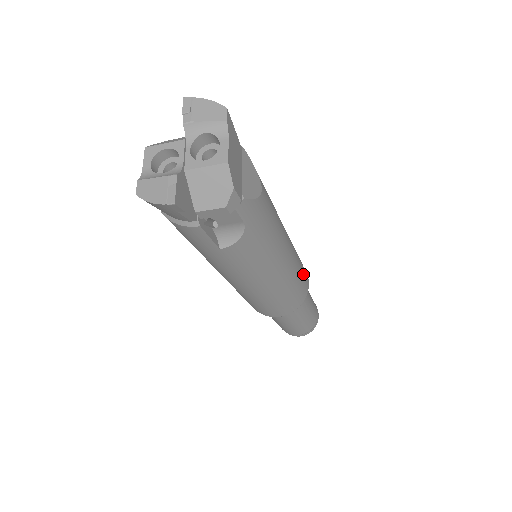
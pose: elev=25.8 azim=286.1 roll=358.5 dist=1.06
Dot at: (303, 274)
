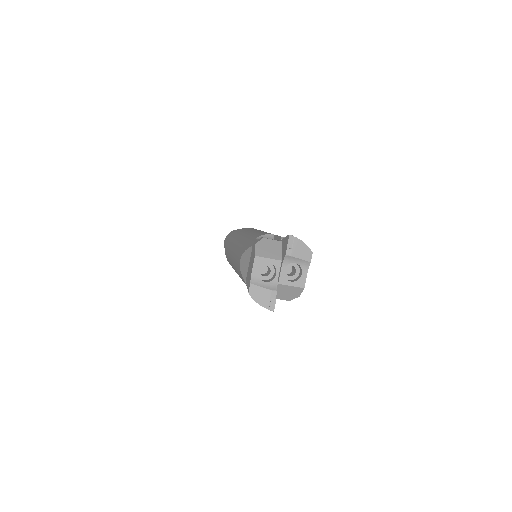
Dot at: occluded
